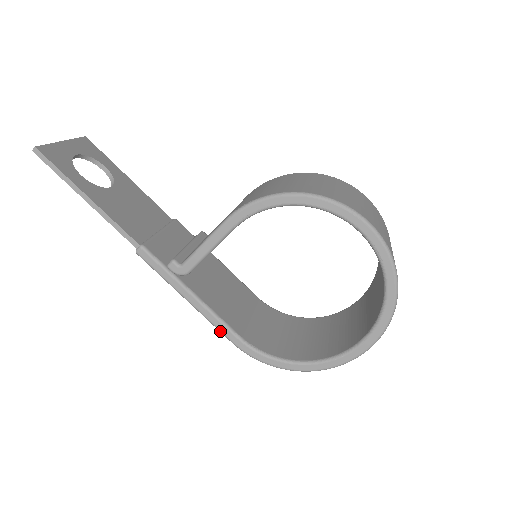
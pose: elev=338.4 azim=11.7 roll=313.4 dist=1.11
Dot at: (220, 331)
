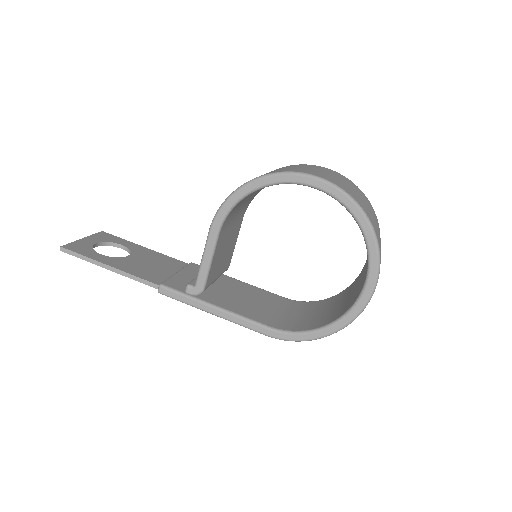
Dot at: (250, 329)
